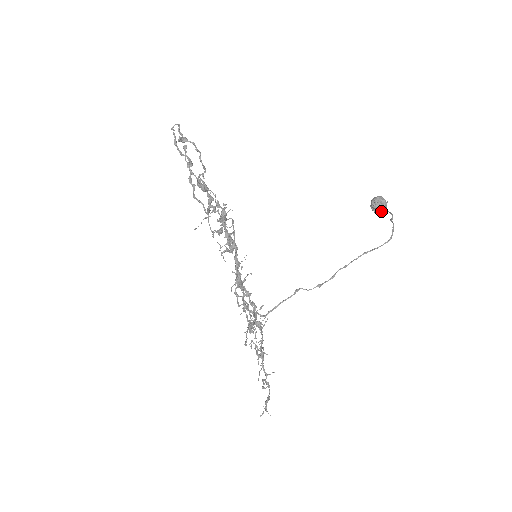
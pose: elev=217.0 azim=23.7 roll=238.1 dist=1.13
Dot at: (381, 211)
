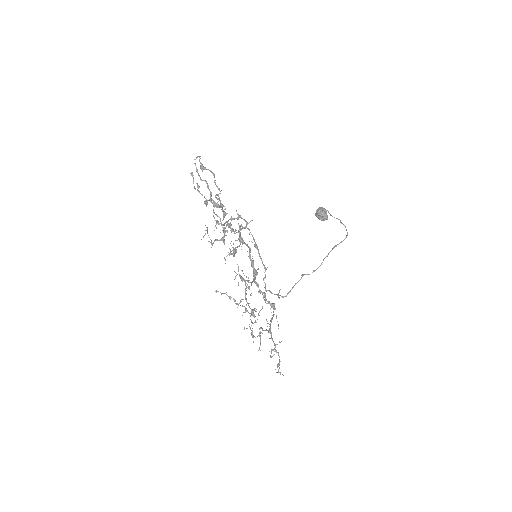
Dot at: (325, 218)
